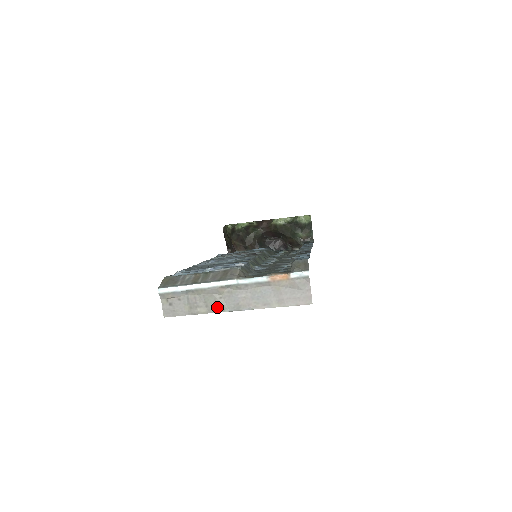
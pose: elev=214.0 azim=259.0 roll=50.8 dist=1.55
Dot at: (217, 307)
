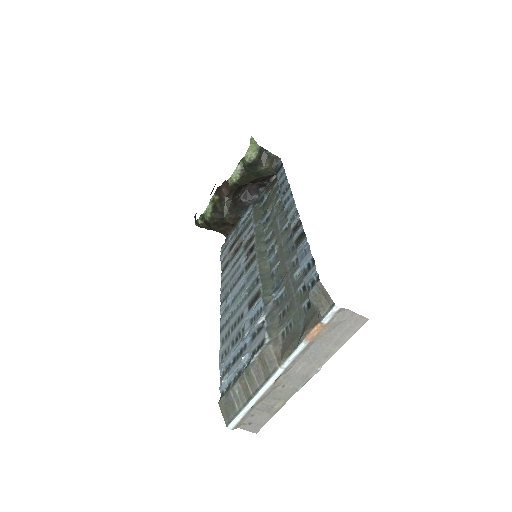
Dot at: (289, 393)
